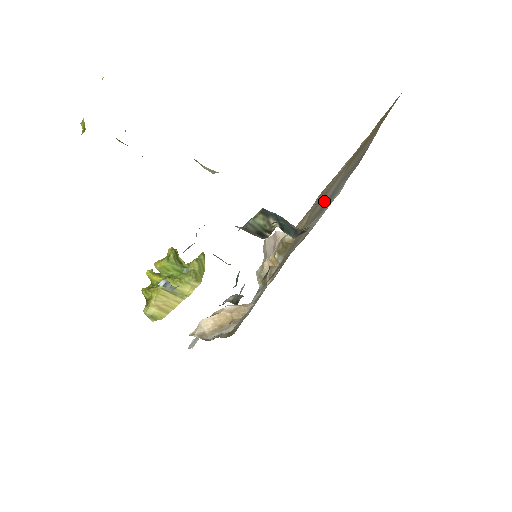
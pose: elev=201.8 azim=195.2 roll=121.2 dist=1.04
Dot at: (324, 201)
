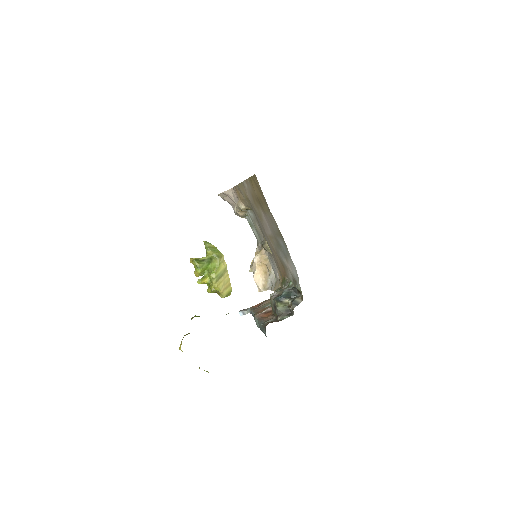
Dot at: (269, 230)
